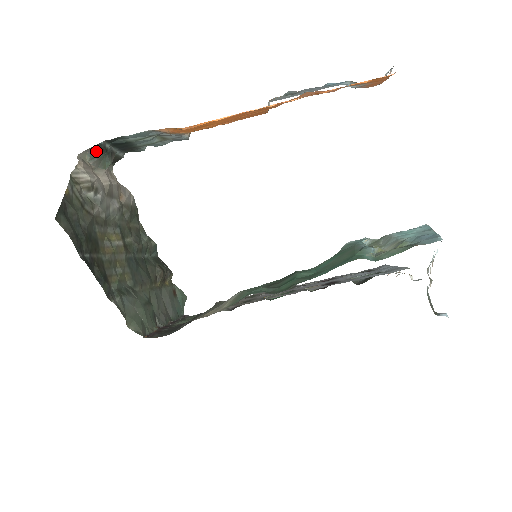
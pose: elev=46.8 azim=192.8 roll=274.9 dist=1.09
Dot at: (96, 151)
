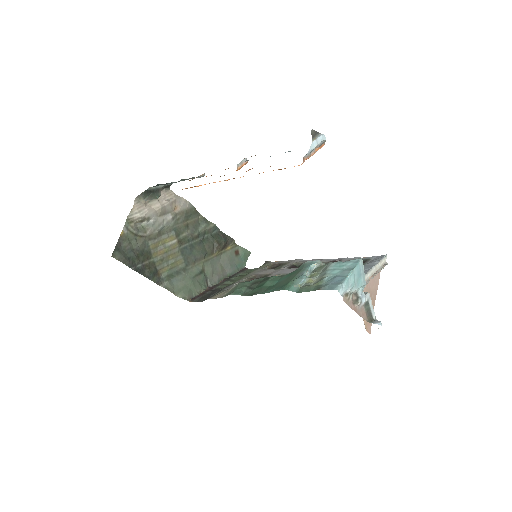
Dot at: (146, 194)
